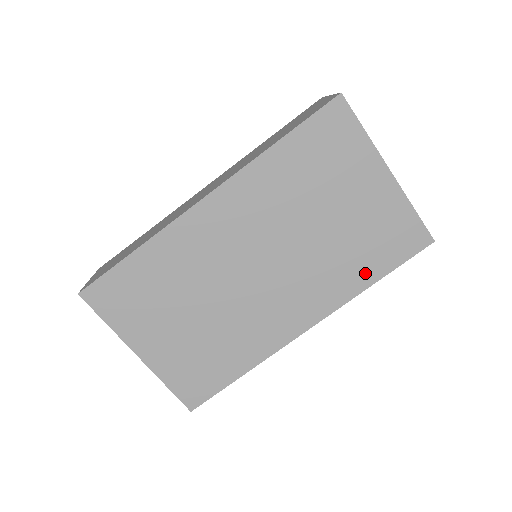
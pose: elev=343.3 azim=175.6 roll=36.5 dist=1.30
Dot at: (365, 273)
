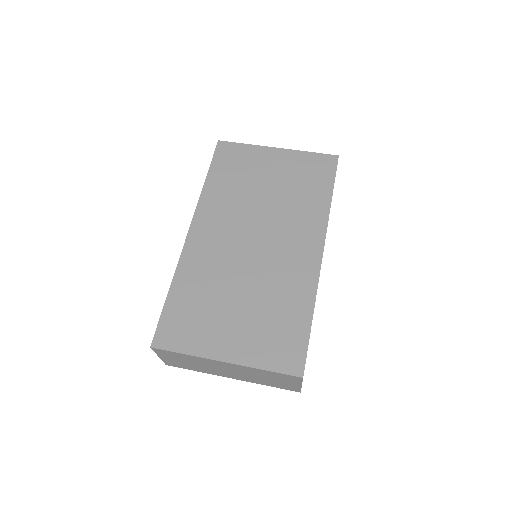
Dot at: (320, 197)
